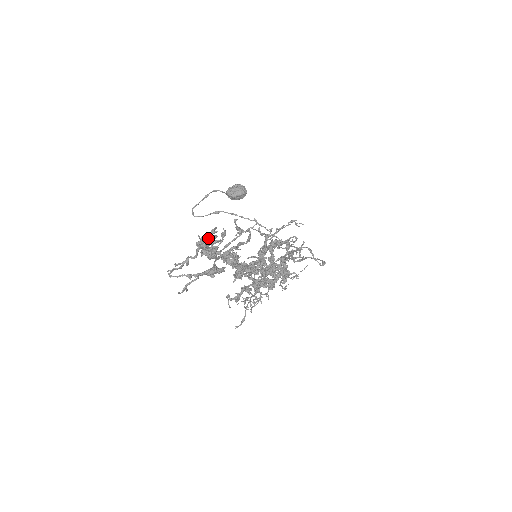
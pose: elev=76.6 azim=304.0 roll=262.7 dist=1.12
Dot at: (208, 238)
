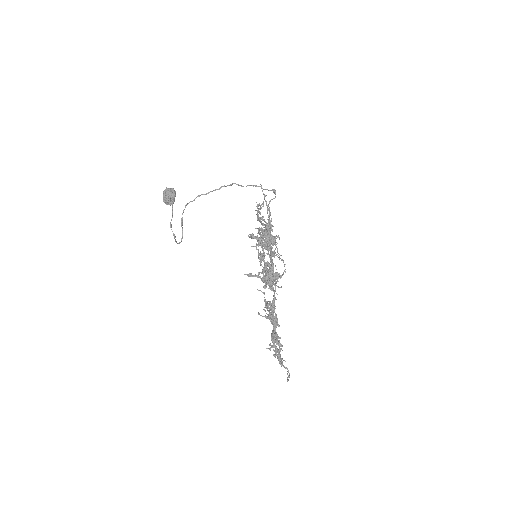
Dot at: (280, 360)
